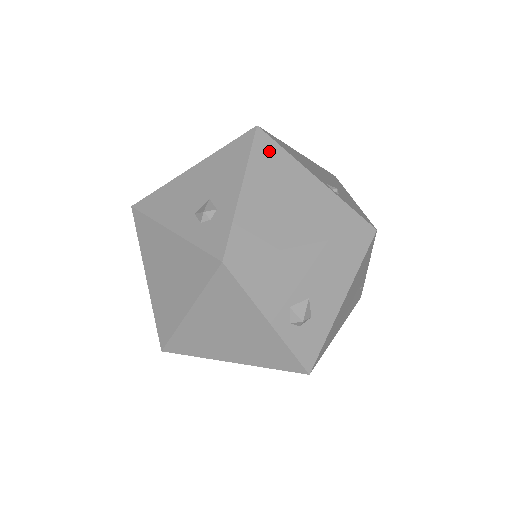
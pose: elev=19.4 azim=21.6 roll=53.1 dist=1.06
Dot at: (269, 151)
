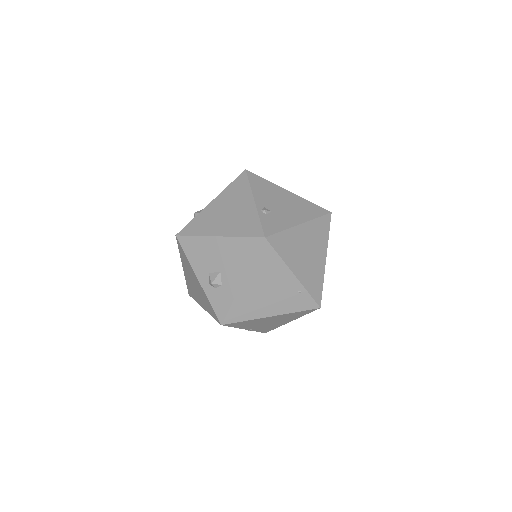
Dot at: (240, 184)
